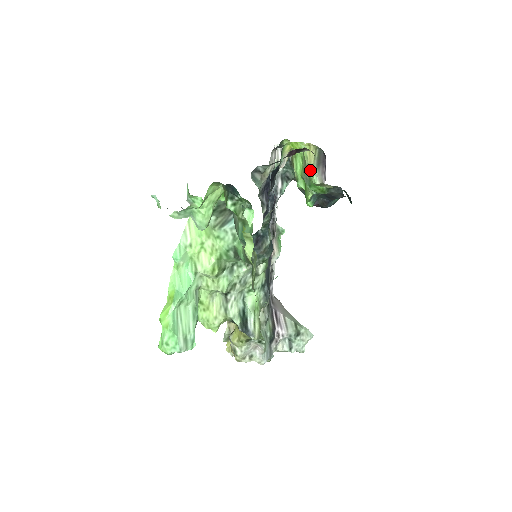
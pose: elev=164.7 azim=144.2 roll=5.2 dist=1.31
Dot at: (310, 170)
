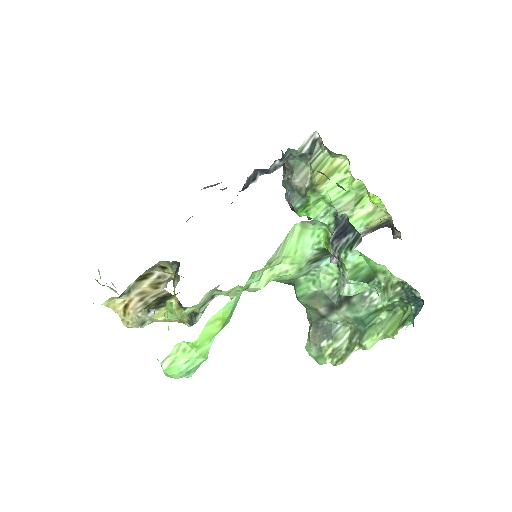
Dot at: (358, 219)
